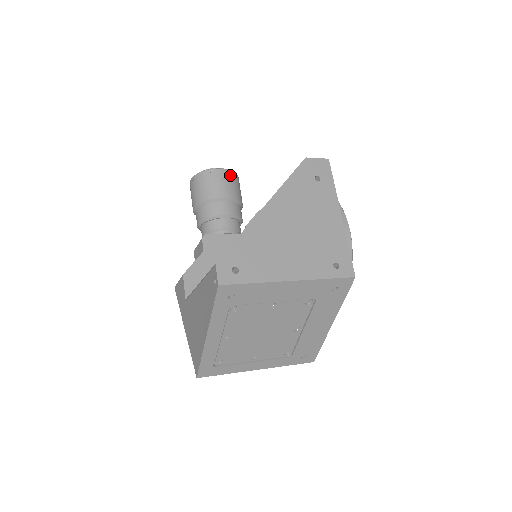
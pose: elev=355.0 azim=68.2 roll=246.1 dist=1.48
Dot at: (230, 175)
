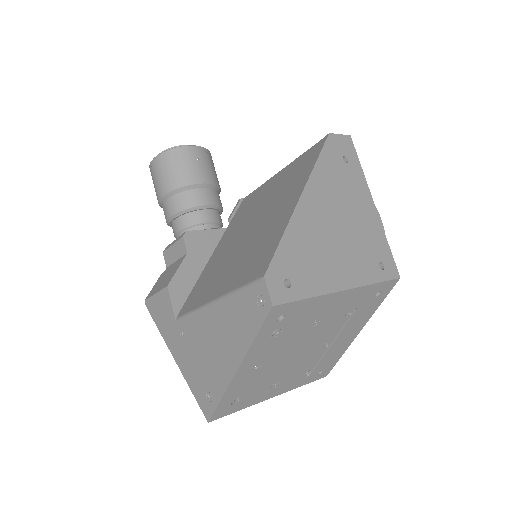
Dot at: (206, 154)
